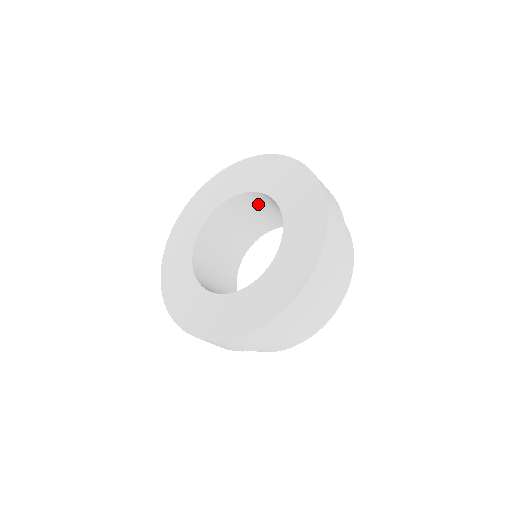
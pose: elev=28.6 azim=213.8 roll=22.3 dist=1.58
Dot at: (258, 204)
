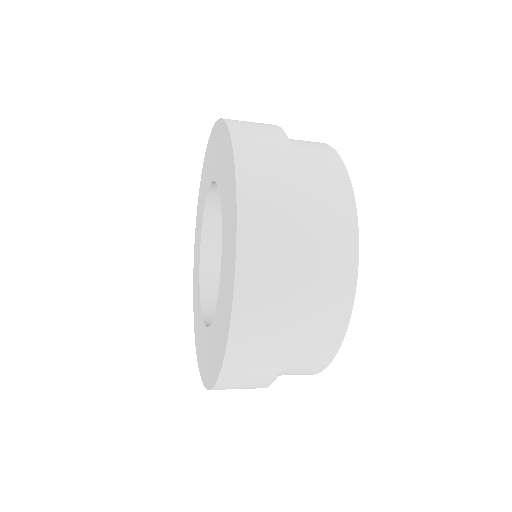
Dot at: occluded
